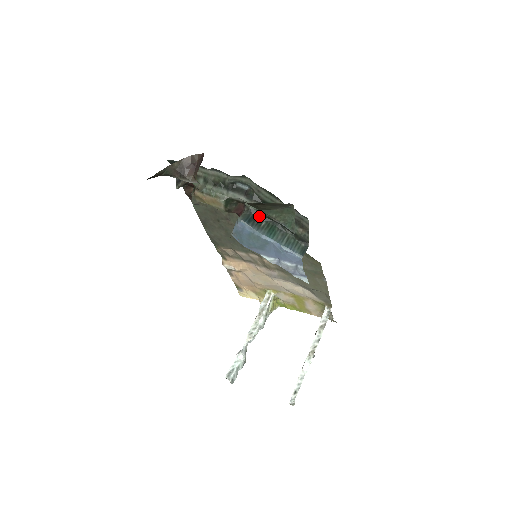
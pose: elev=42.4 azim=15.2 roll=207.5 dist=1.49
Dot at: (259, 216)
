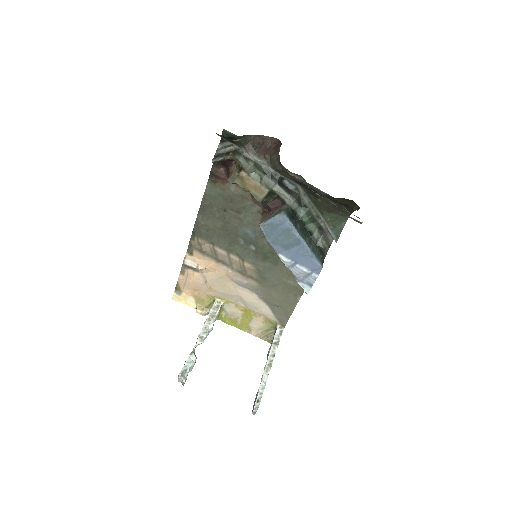
Dot at: (295, 217)
